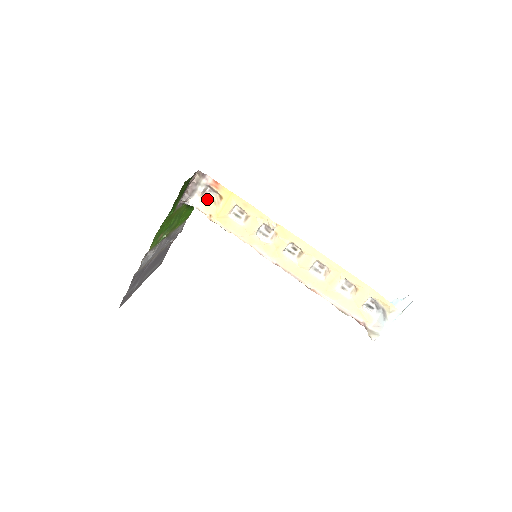
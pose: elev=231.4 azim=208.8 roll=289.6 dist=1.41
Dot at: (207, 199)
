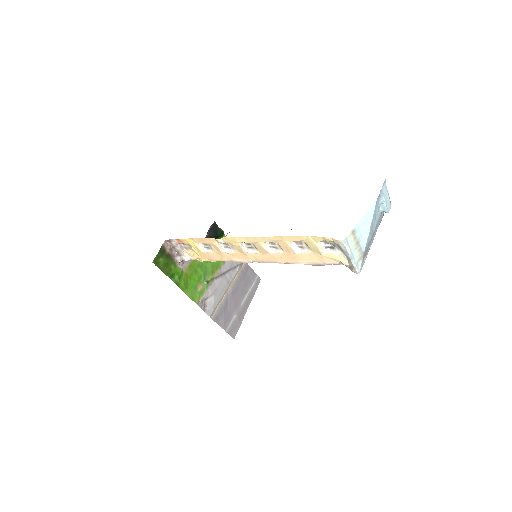
Dot at: (188, 250)
